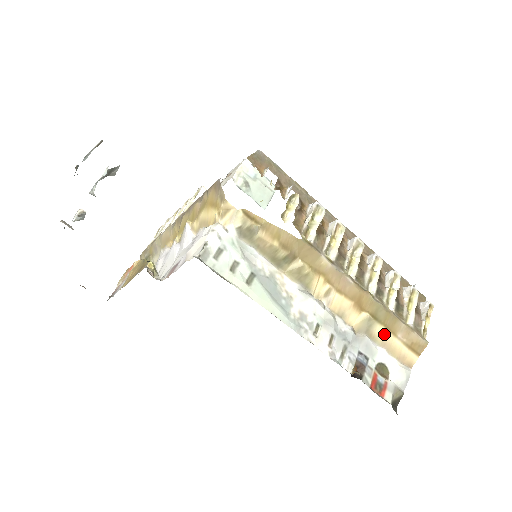
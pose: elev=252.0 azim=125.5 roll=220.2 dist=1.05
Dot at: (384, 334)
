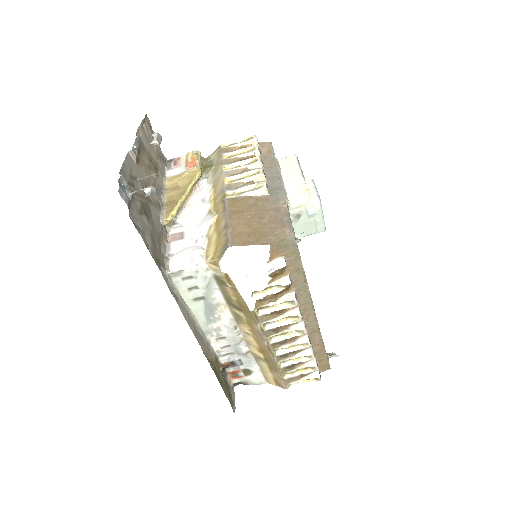
Dot at: (265, 367)
